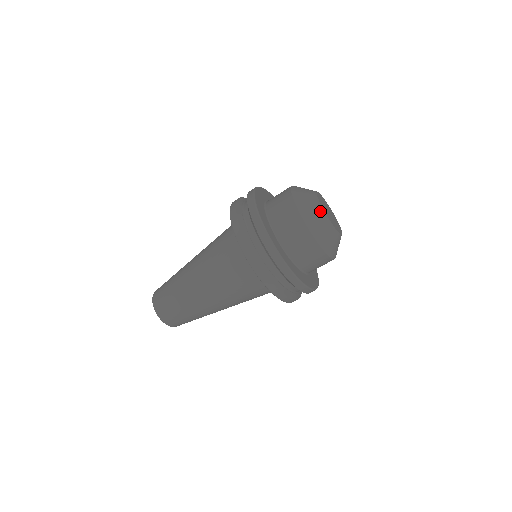
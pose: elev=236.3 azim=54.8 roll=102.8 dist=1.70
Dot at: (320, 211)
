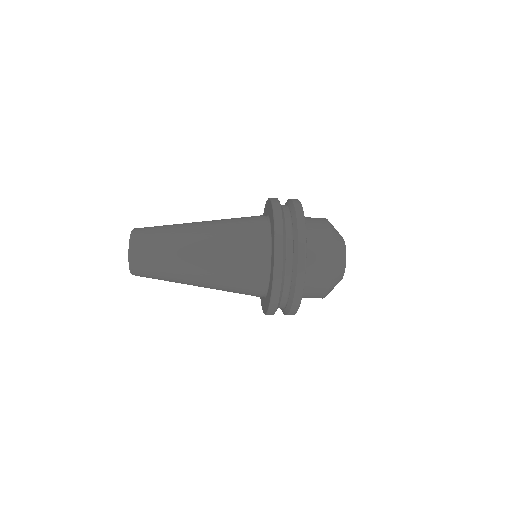
Dot at: (344, 268)
